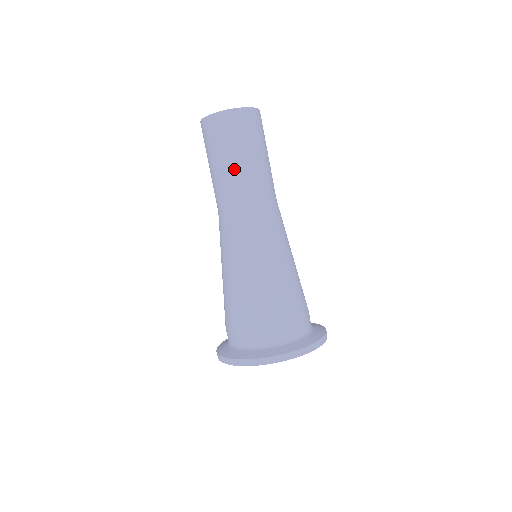
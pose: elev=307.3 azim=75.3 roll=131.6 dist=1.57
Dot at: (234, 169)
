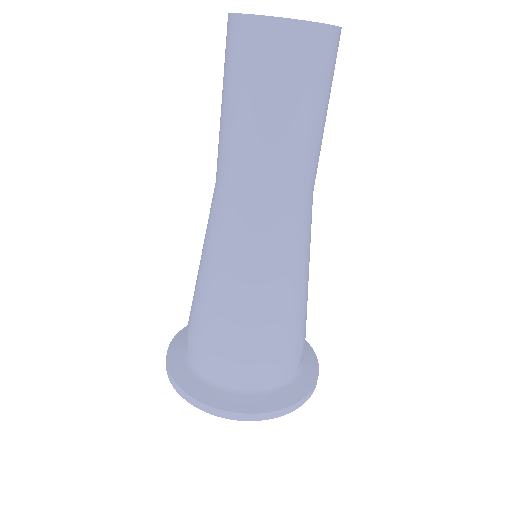
Dot at: (251, 133)
